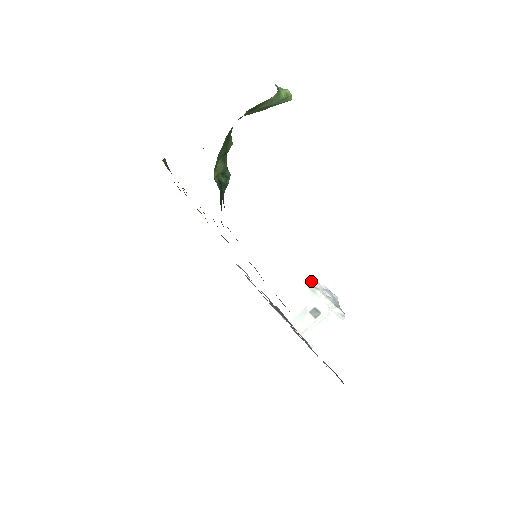
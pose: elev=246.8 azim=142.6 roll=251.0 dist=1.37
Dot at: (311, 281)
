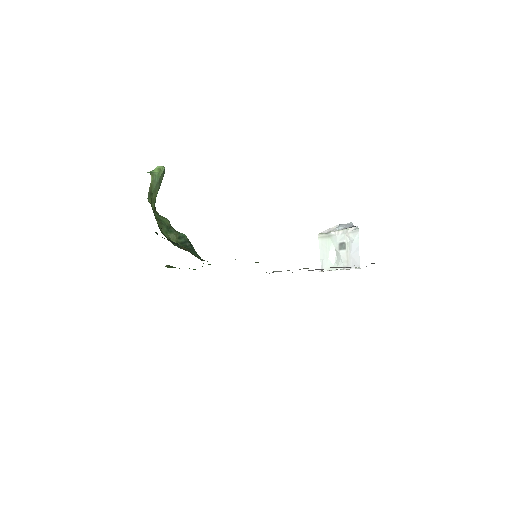
Dot at: (323, 232)
